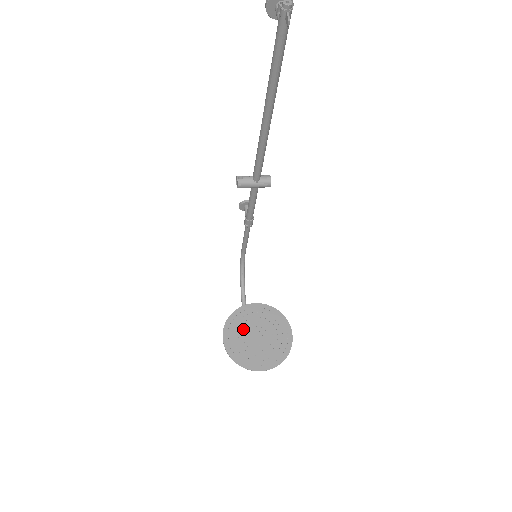
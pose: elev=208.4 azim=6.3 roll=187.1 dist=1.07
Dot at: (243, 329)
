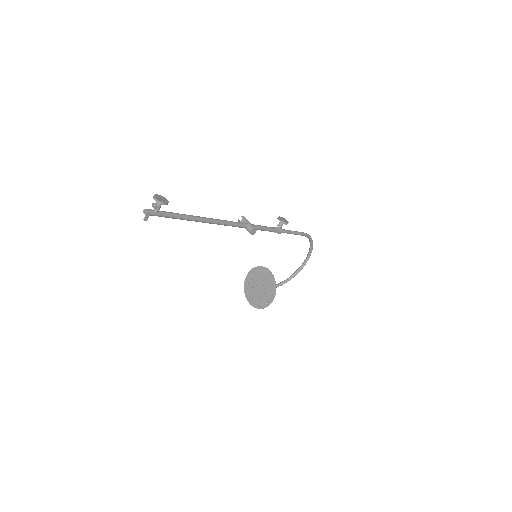
Dot at: (257, 278)
